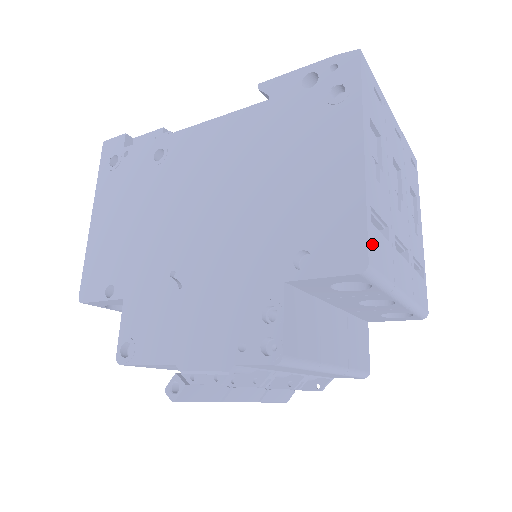
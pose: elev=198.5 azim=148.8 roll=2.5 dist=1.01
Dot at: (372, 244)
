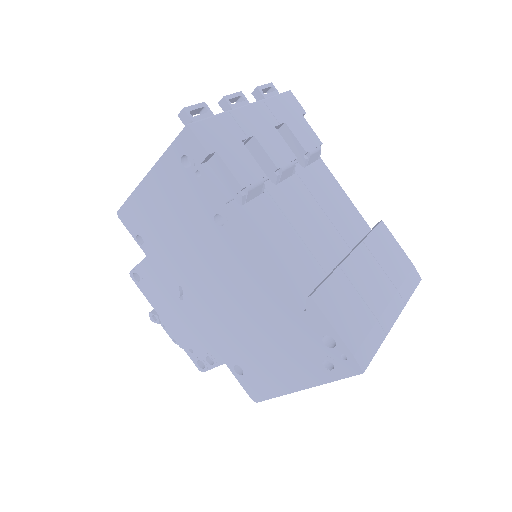
Dot at: occluded
